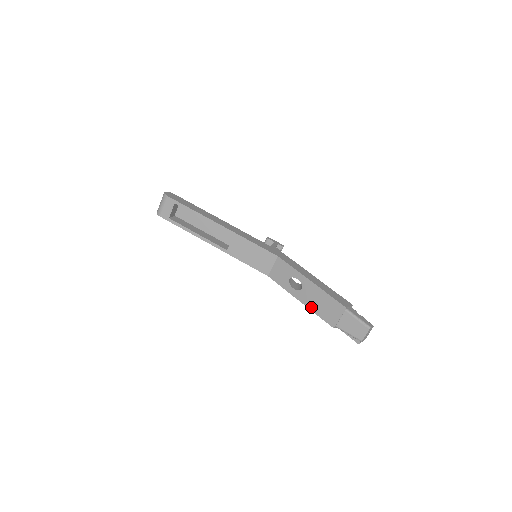
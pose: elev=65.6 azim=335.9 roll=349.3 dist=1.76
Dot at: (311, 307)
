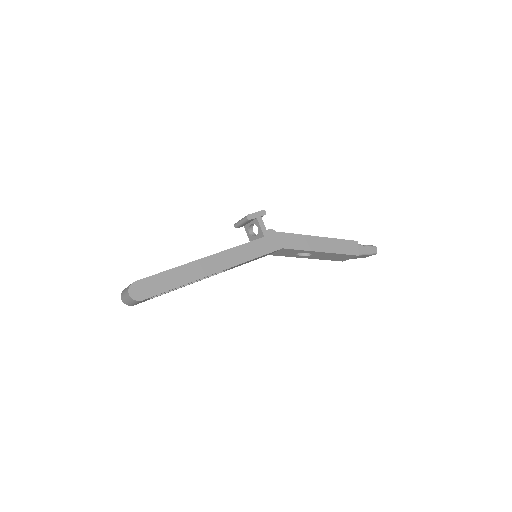
Dot at: (321, 259)
